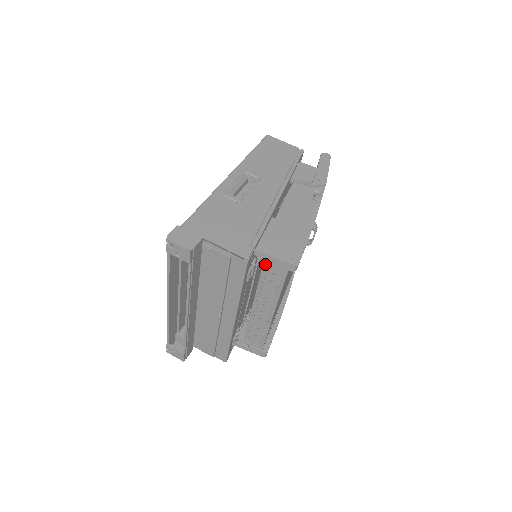
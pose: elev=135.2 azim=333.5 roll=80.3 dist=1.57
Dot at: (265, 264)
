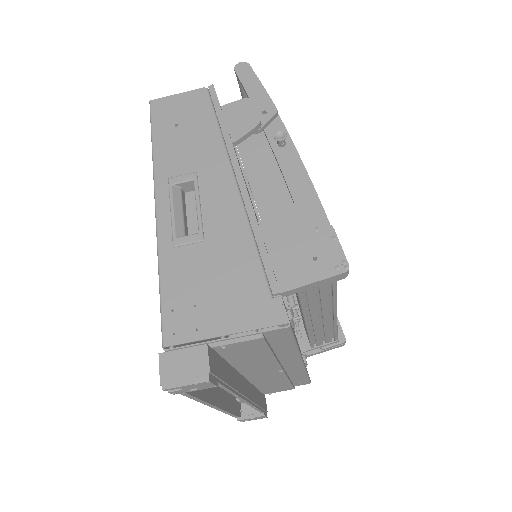
Dot at: (301, 292)
